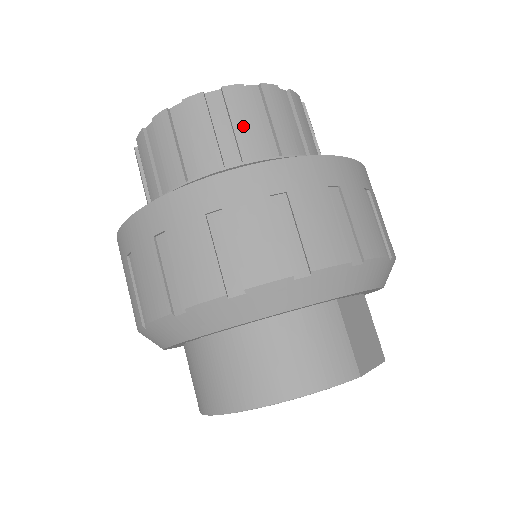
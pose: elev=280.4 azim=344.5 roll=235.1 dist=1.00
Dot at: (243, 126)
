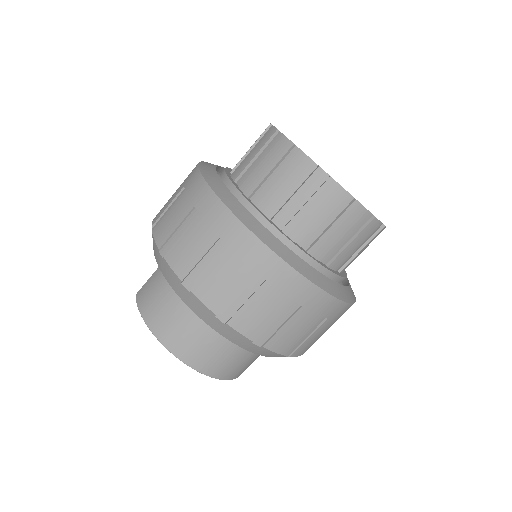
Dot at: (353, 246)
